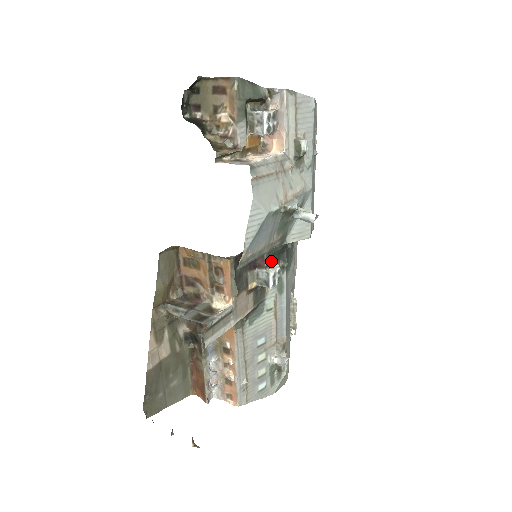
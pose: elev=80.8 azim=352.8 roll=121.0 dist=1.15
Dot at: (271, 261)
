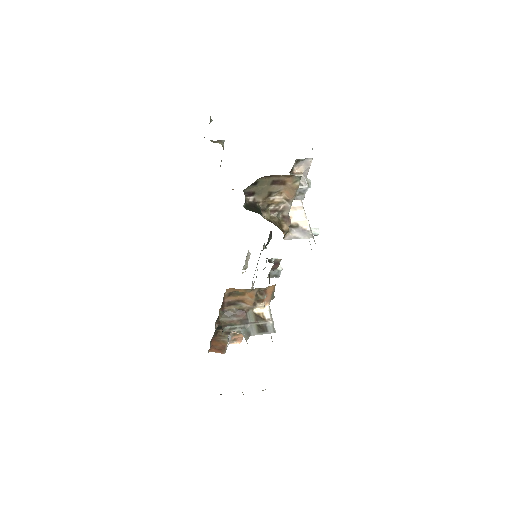
Dot at: occluded
